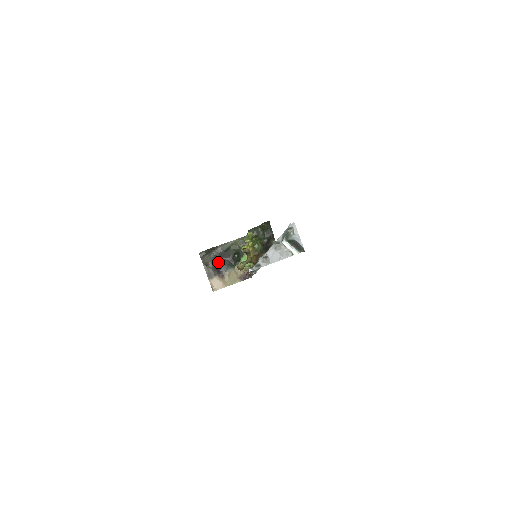
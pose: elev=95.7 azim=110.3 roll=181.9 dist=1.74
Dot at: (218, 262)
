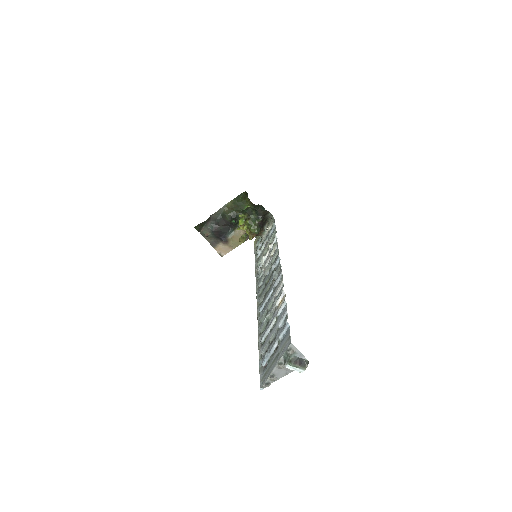
Dot at: (217, 231)
